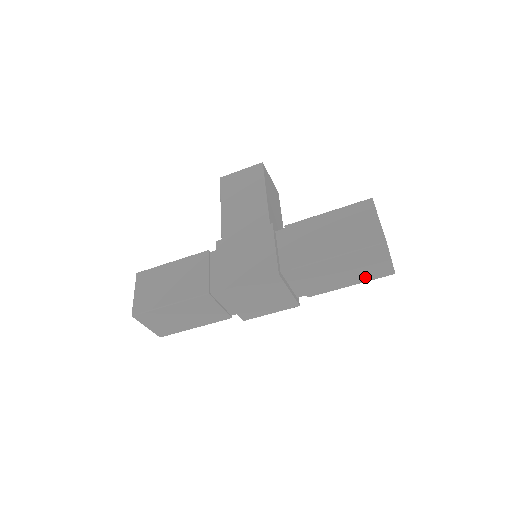
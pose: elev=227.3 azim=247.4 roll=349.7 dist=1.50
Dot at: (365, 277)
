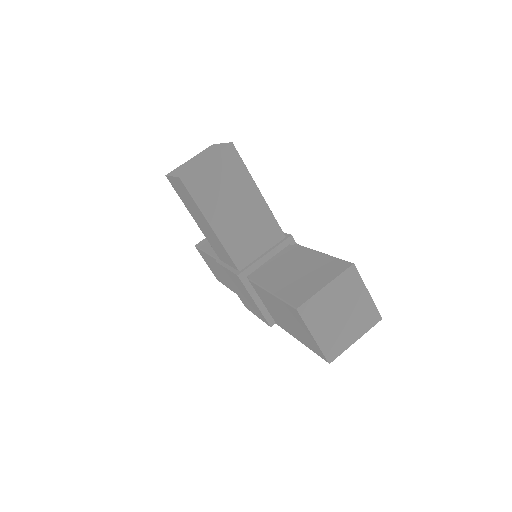
Dot at: occluded
